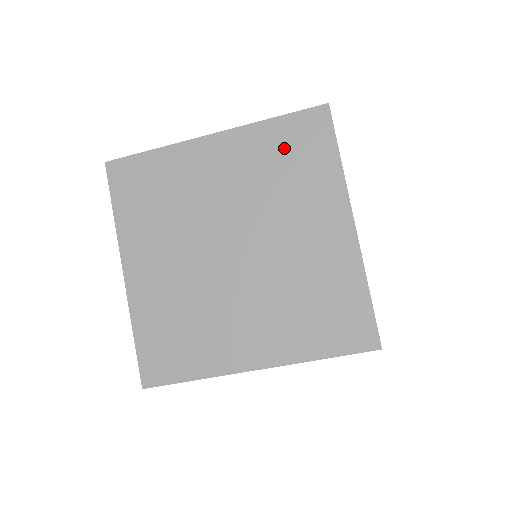
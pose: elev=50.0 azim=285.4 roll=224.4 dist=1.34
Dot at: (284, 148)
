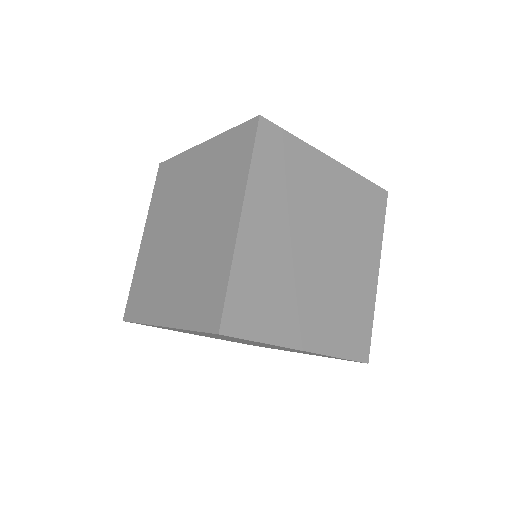
Dot at: occluded
